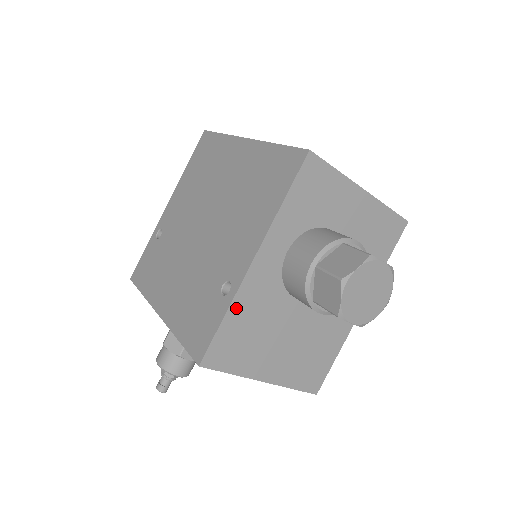
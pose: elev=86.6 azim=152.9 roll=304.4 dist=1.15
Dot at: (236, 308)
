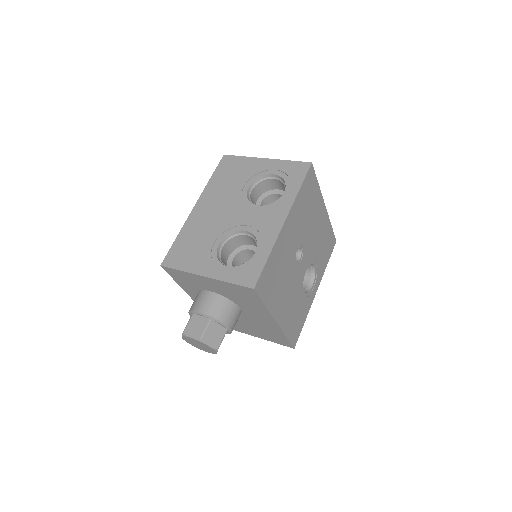
Dot at: occluded
